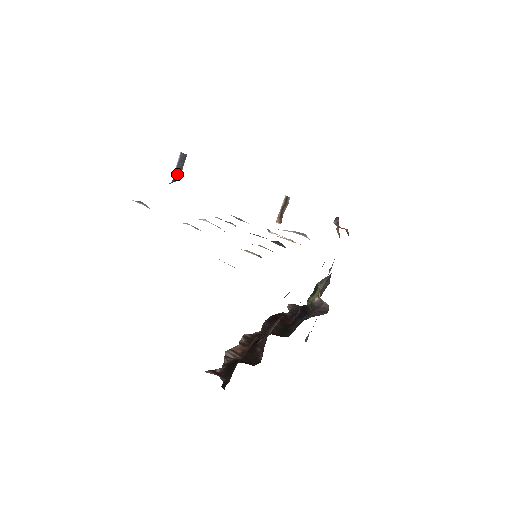
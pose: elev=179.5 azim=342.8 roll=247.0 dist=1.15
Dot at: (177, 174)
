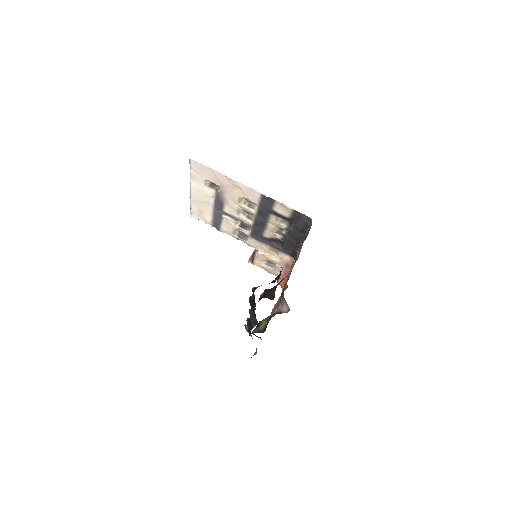
Dot at: occluded
